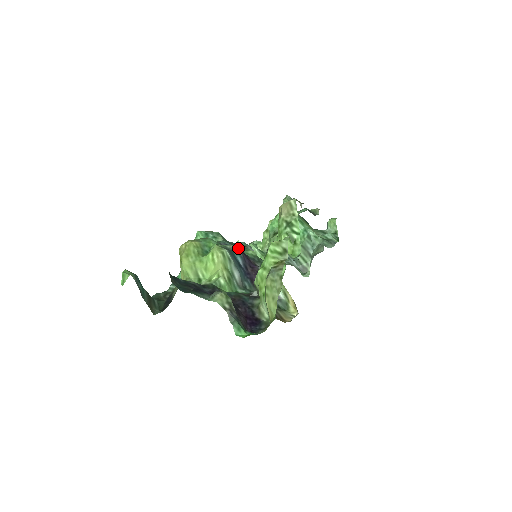
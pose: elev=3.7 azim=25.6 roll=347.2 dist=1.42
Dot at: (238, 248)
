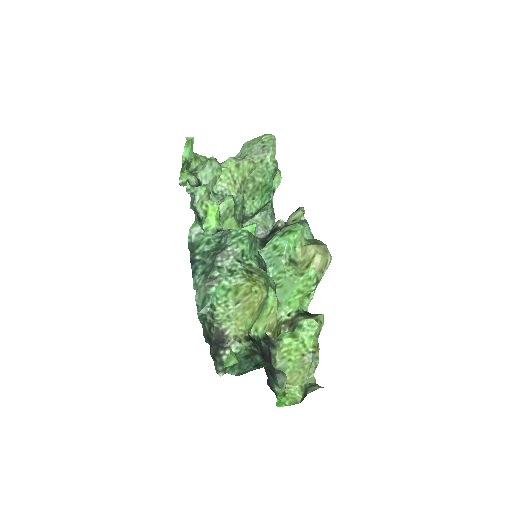
Dot at: occluded
